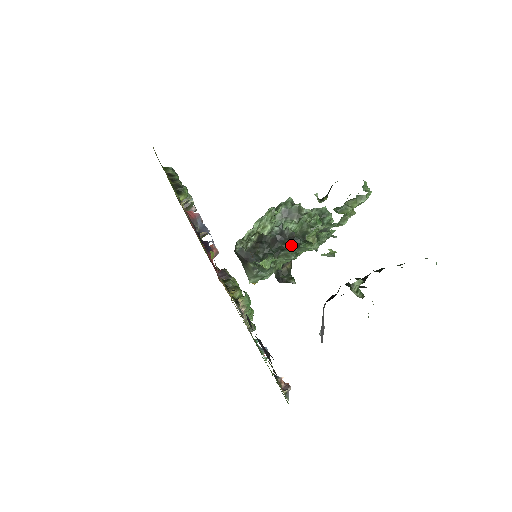
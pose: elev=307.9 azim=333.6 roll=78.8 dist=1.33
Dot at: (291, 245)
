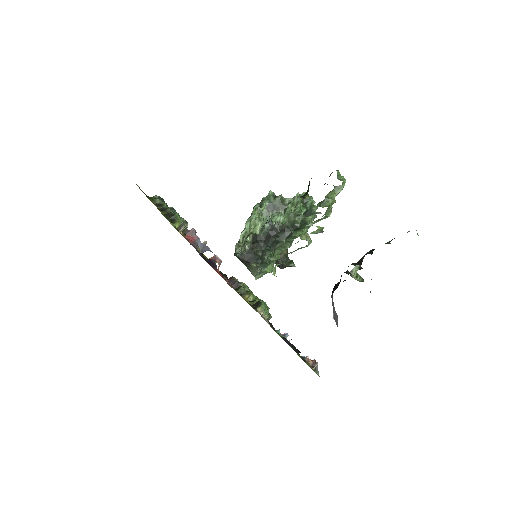
Dot at: (284, 236)
